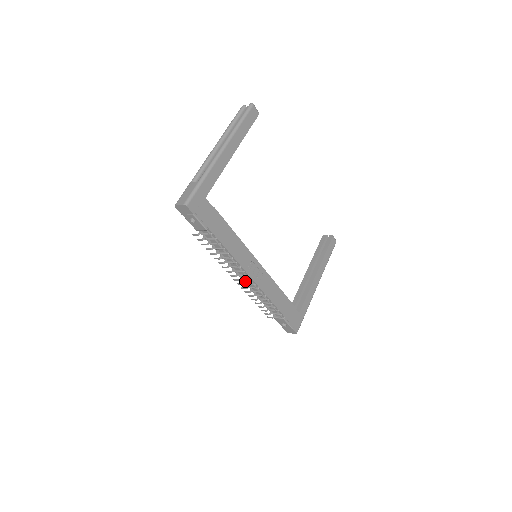
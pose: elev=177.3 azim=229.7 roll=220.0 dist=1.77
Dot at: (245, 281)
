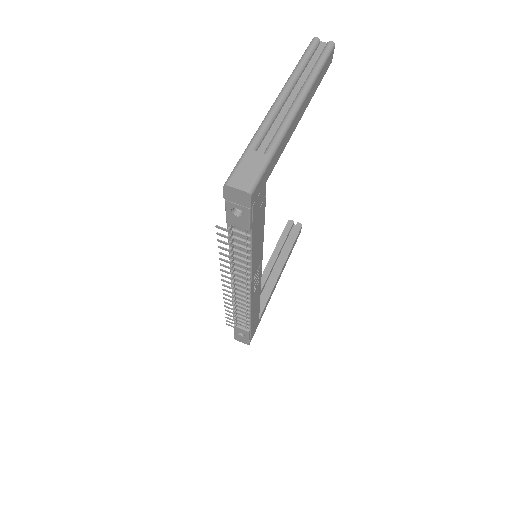
Dot at: (235, 288)
